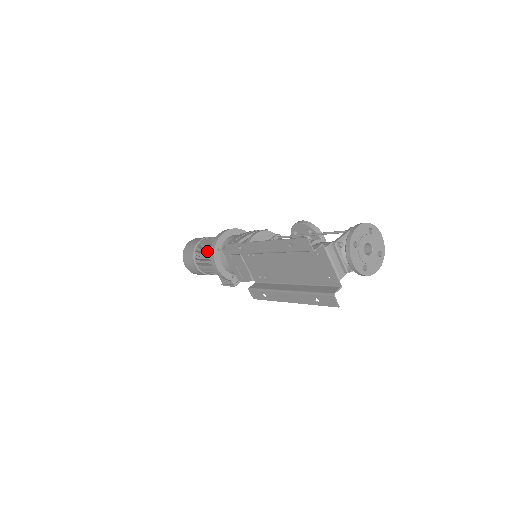
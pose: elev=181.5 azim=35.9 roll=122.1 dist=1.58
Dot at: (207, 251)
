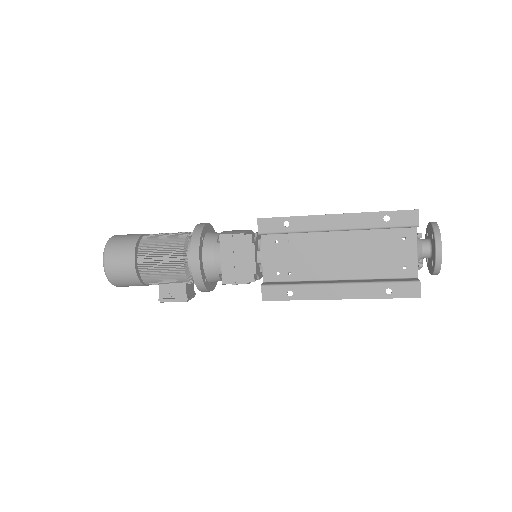
Dot at: (172, 242)
